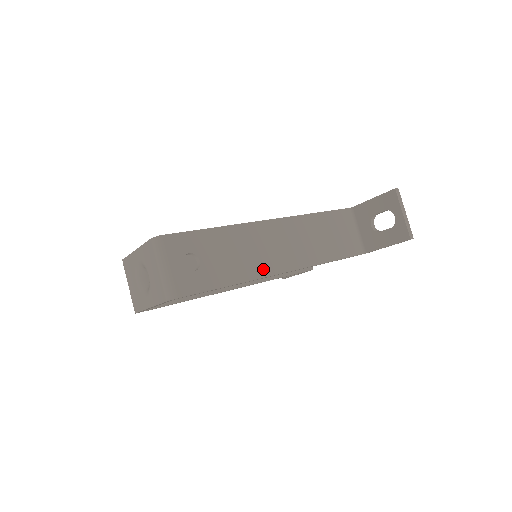
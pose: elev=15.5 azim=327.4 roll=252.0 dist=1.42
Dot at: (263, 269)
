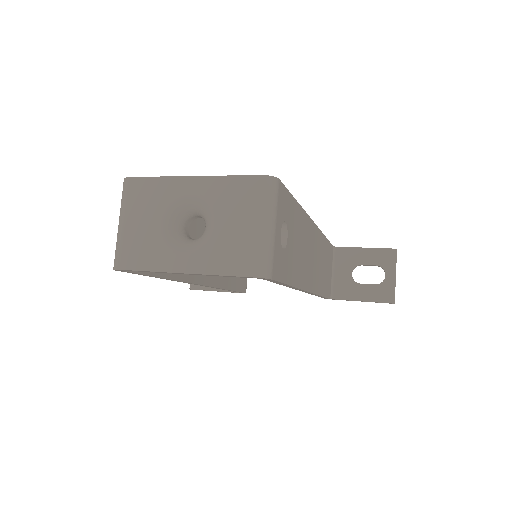
Dot at: (305, 279)
